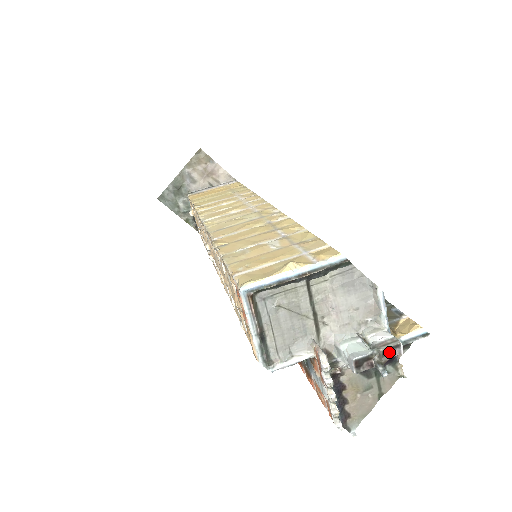
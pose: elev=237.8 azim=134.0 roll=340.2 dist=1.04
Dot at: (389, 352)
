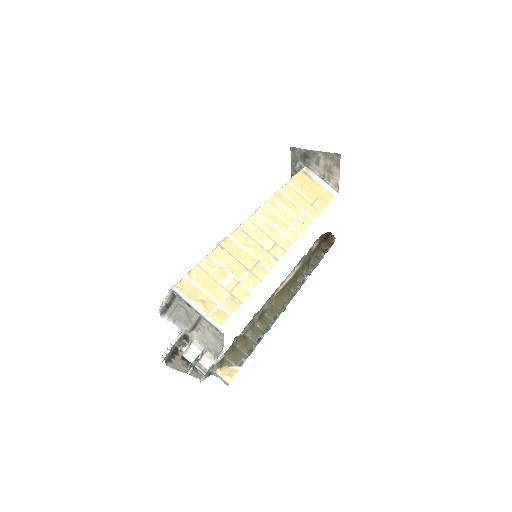
Dot at: (199, 370)
